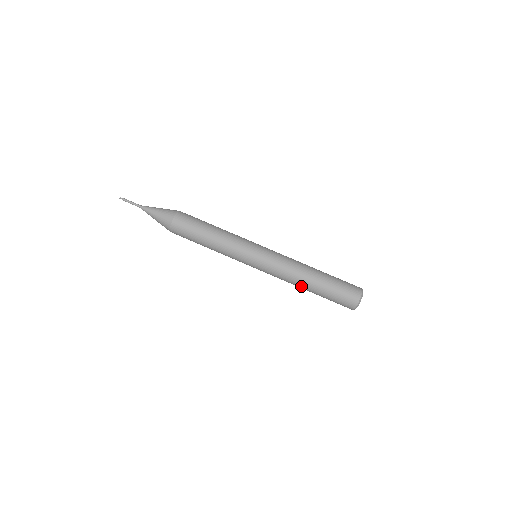
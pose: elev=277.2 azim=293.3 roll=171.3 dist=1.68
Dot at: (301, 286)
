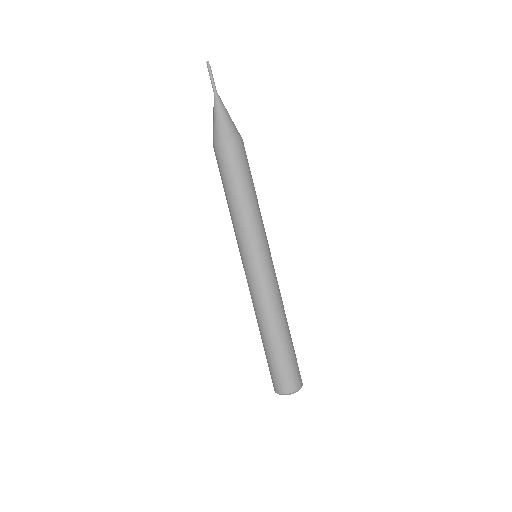
Dot at: (260, 325)
